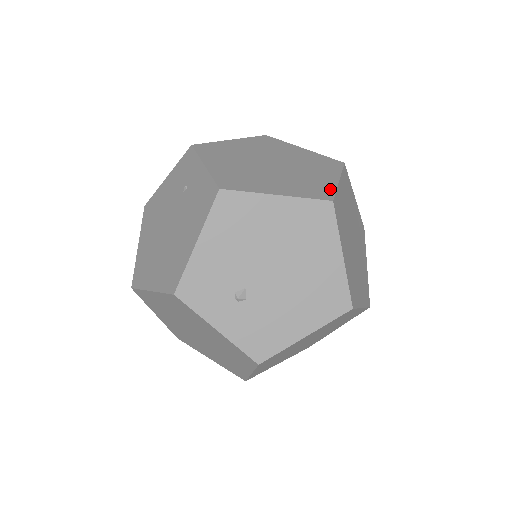
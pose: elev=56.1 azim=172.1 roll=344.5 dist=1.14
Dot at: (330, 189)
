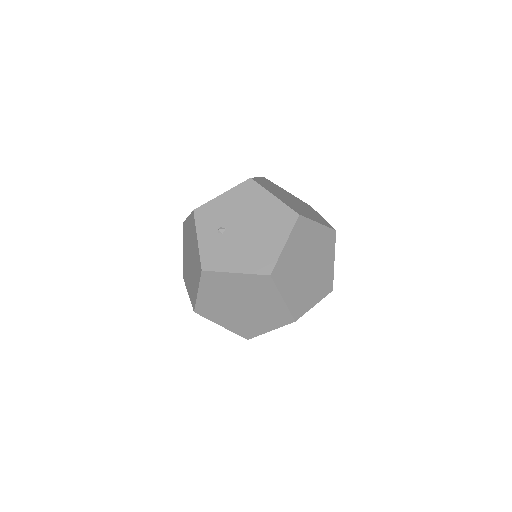
Dot at: (306, 216)
